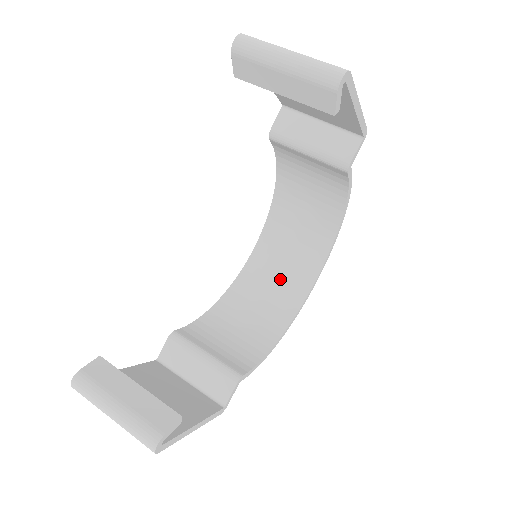
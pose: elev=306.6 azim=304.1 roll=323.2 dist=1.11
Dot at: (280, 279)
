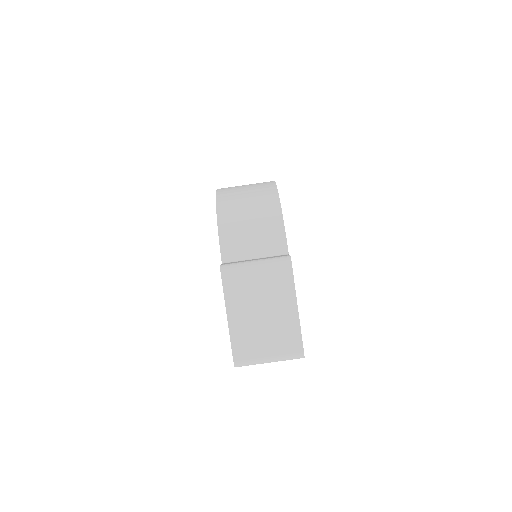
Dot at: occluded
